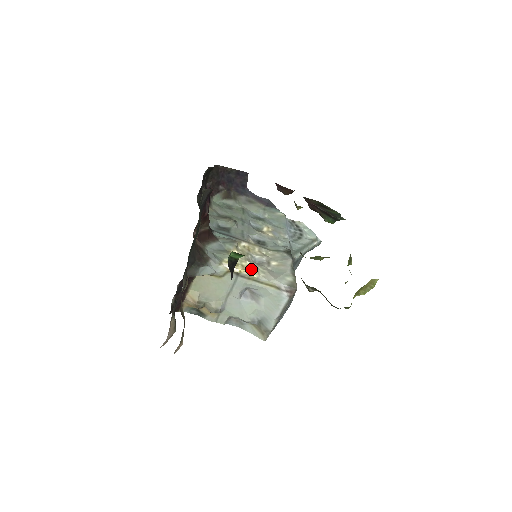
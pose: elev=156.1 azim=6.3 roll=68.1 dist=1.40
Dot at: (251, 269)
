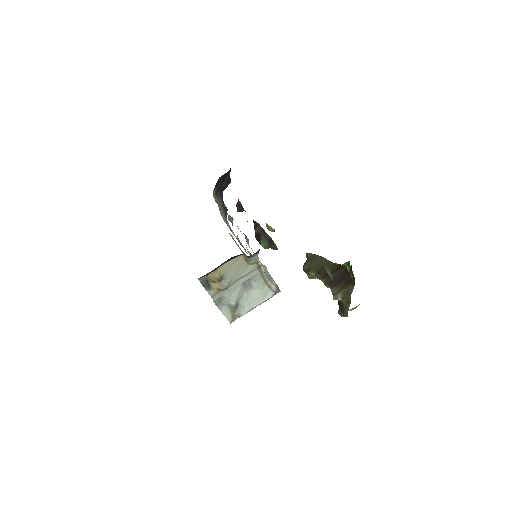
Dot at: occluded
